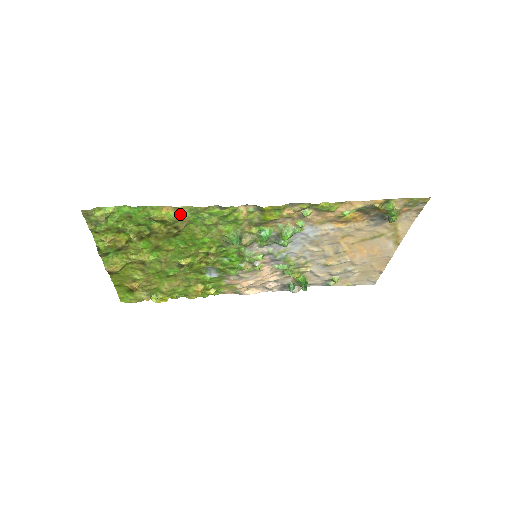
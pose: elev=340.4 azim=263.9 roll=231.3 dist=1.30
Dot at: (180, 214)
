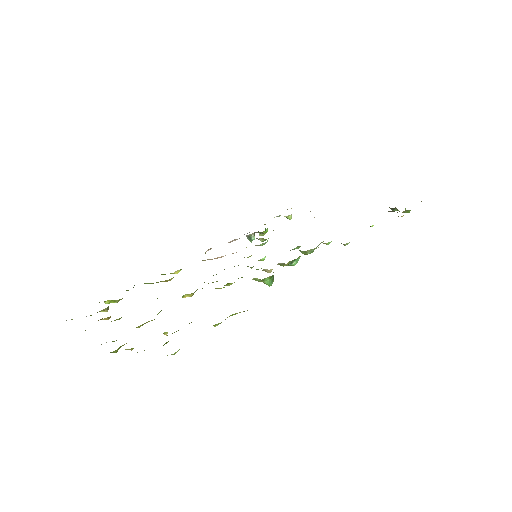
Dot at: (247, 310)
